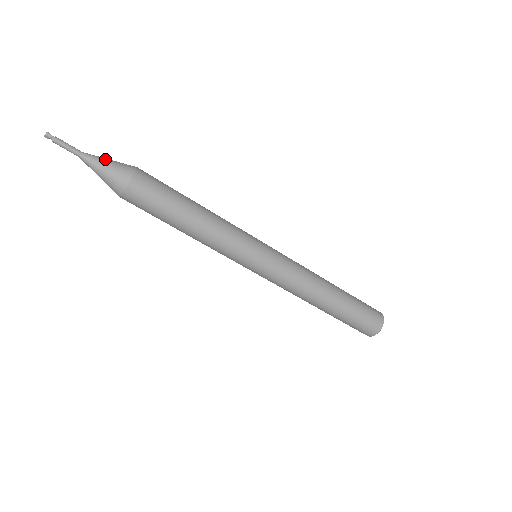
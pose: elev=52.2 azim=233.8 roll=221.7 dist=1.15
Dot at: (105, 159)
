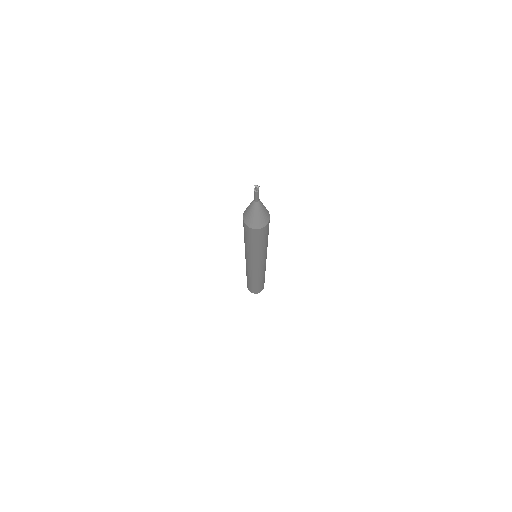
Dot at: (263, 210)
